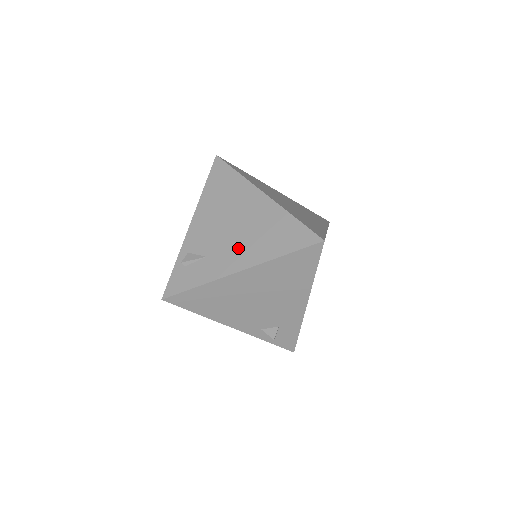
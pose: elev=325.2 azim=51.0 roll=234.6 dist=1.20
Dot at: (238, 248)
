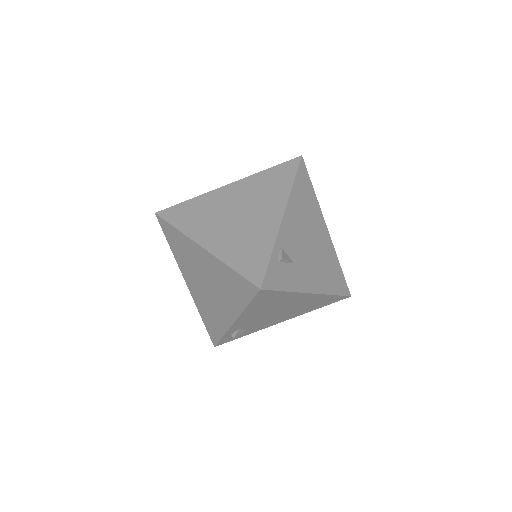
Dot at: (313, 270)
